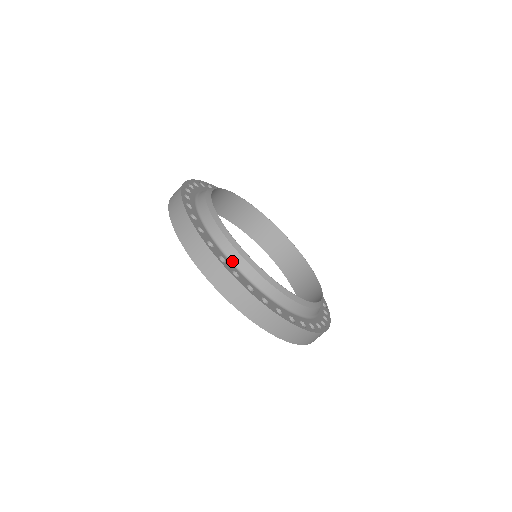
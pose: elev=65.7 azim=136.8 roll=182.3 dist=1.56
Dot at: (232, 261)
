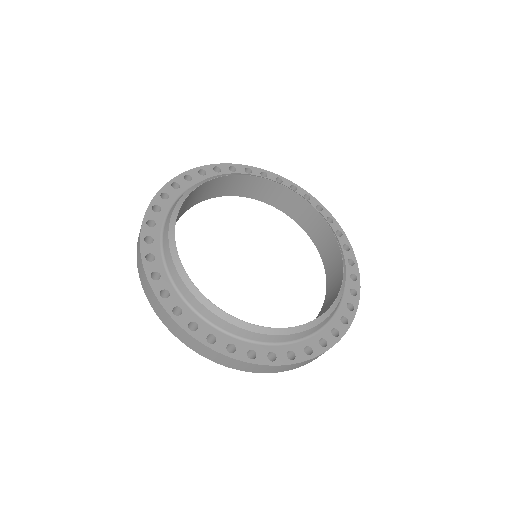
Dot at: (292, 341)
